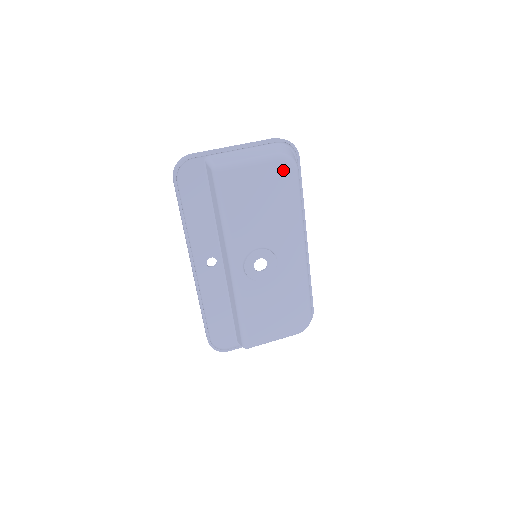
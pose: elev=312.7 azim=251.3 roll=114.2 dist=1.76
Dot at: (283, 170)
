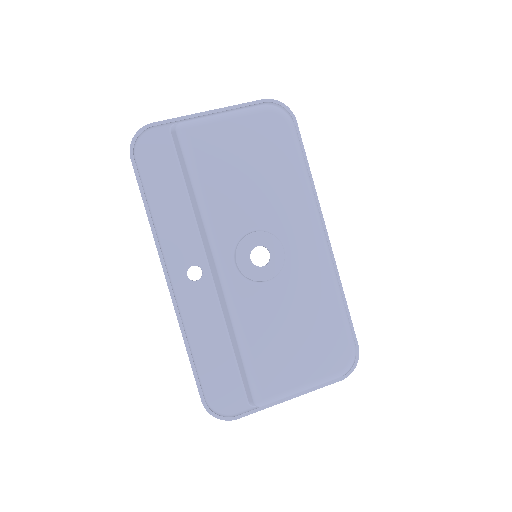
Dot at: (273, 124)
